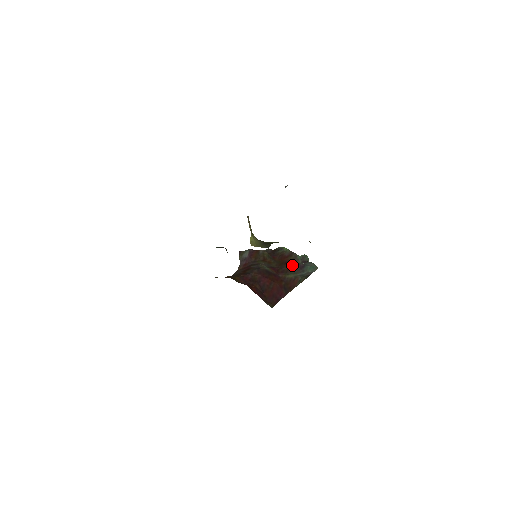
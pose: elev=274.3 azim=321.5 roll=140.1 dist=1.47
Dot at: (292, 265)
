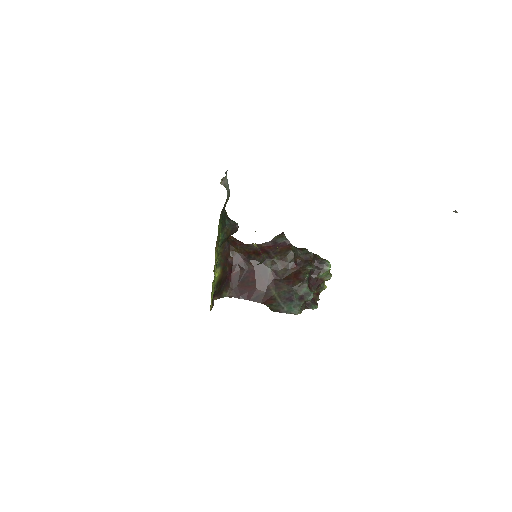
Dot at: (289, 289)
